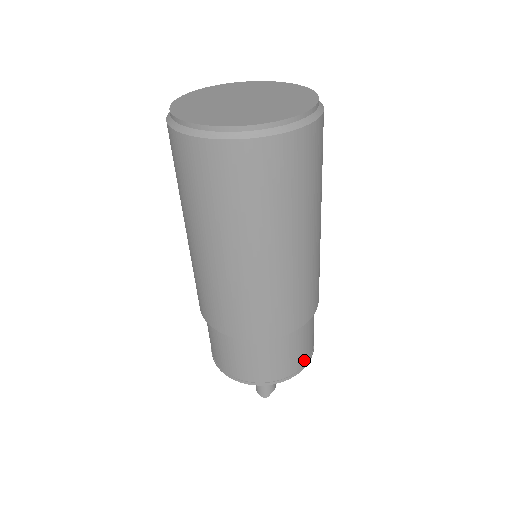
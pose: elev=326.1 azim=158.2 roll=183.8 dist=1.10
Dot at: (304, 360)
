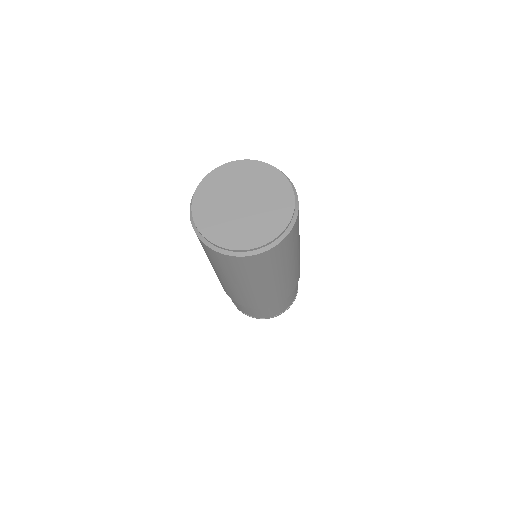
Dot at: occluded
